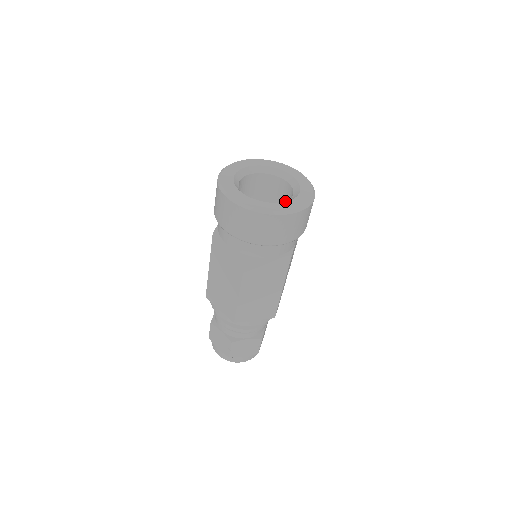
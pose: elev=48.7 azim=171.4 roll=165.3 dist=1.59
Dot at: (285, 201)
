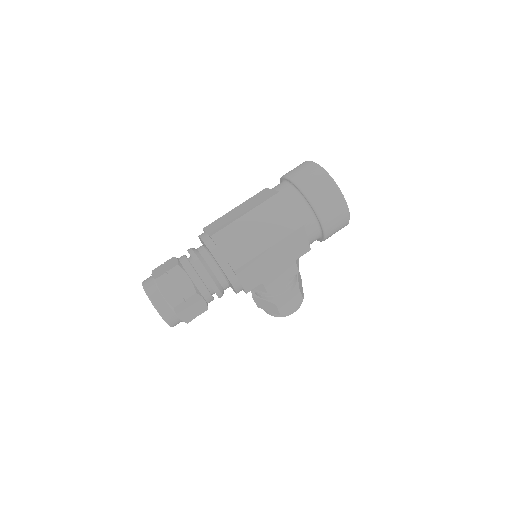
Dot at: occluded
